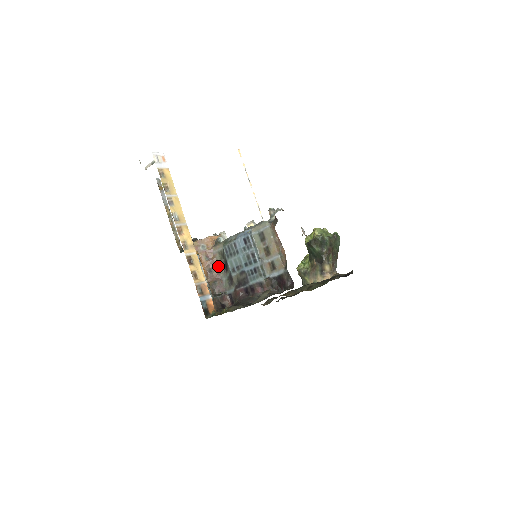
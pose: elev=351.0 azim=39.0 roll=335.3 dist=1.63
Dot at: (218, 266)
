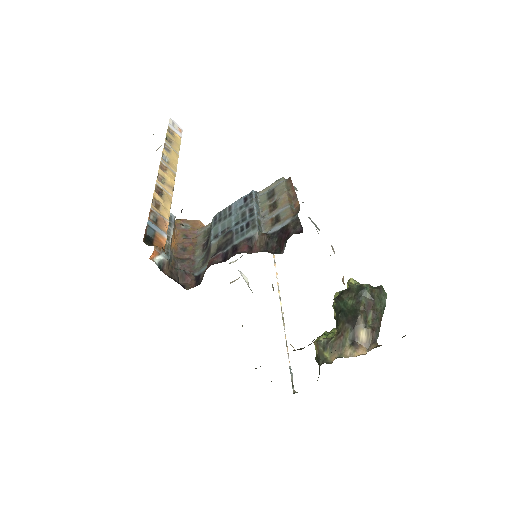
Dot at: (196, 245)
